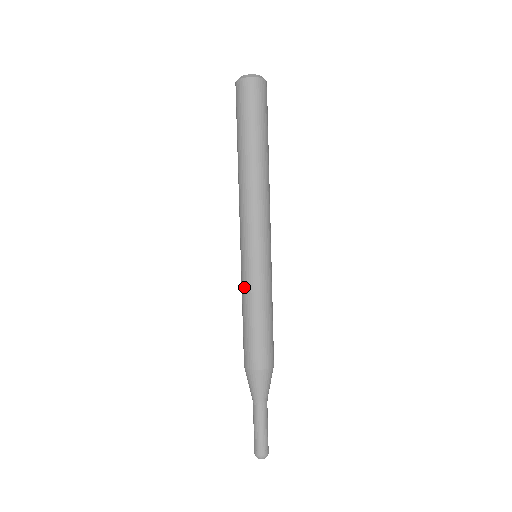
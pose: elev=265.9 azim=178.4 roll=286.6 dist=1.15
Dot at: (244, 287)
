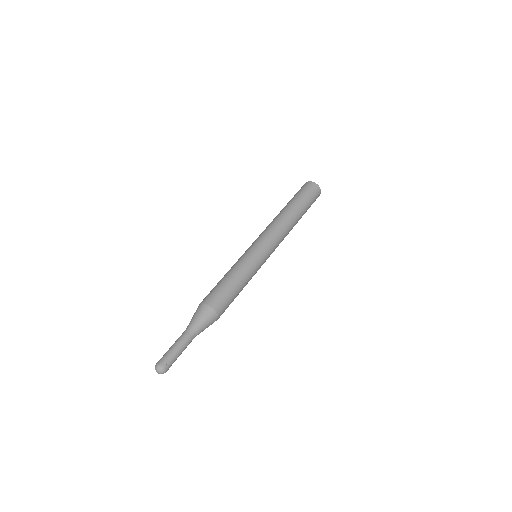
Dot at: (239, 261)
